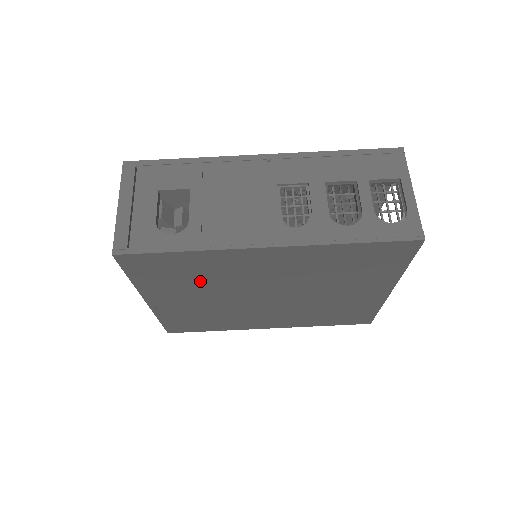
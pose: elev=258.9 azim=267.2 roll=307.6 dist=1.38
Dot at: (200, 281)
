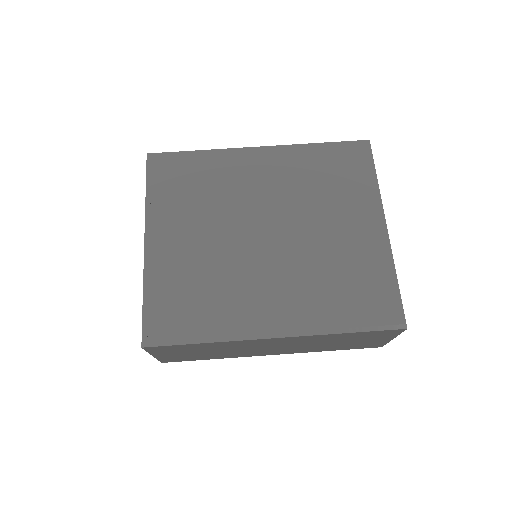
Dot at: (204, 198)
